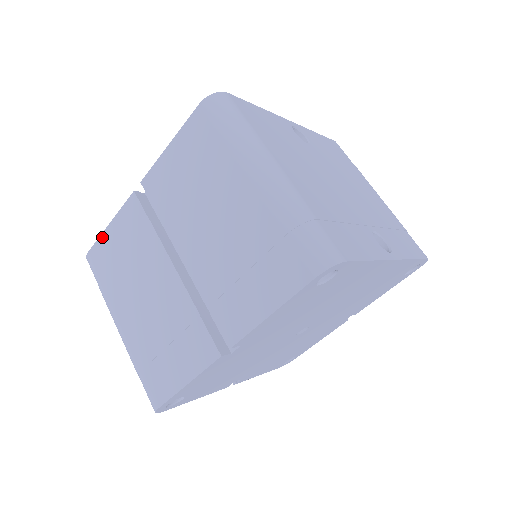
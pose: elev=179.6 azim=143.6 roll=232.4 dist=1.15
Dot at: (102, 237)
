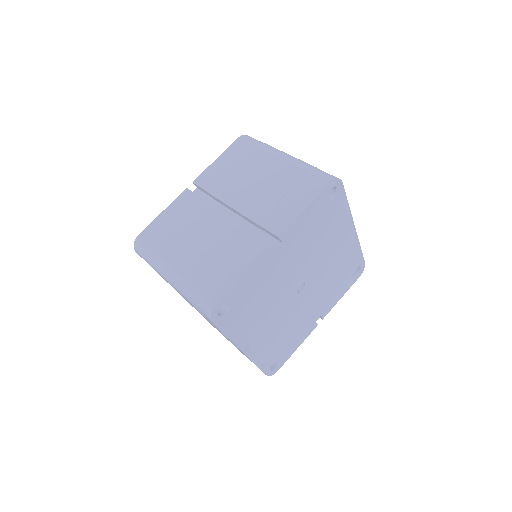
Dot at: (155, 221)
